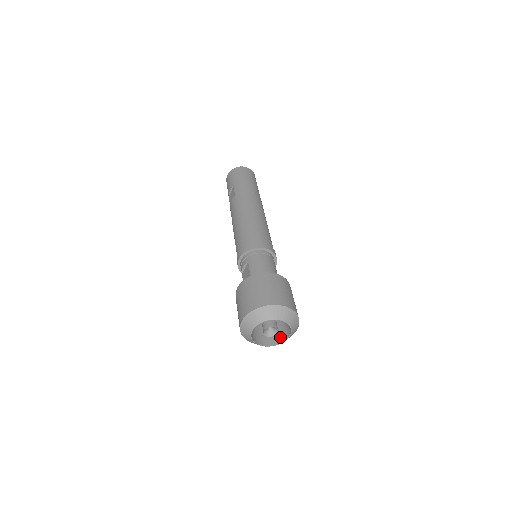
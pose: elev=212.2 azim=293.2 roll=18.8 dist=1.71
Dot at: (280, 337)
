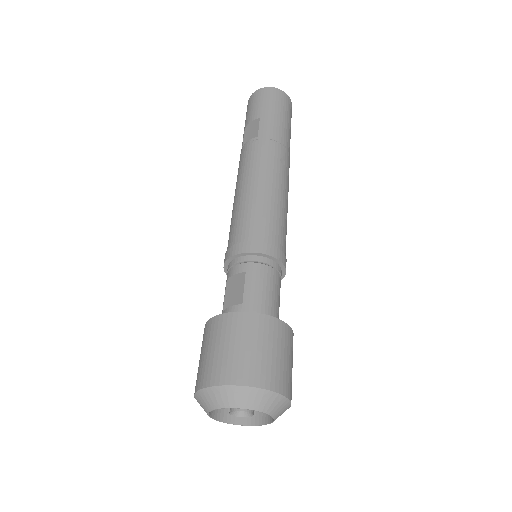
Dot at: occluded
